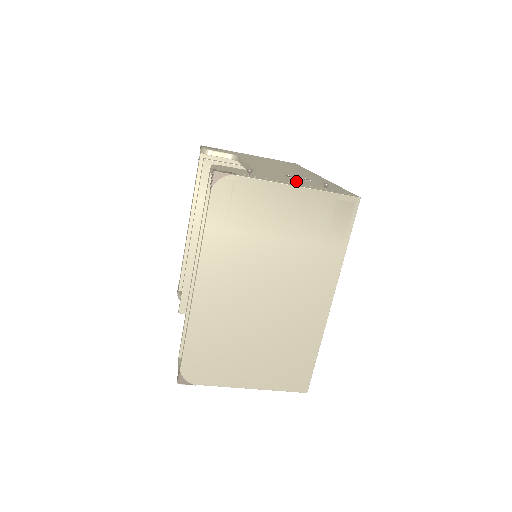
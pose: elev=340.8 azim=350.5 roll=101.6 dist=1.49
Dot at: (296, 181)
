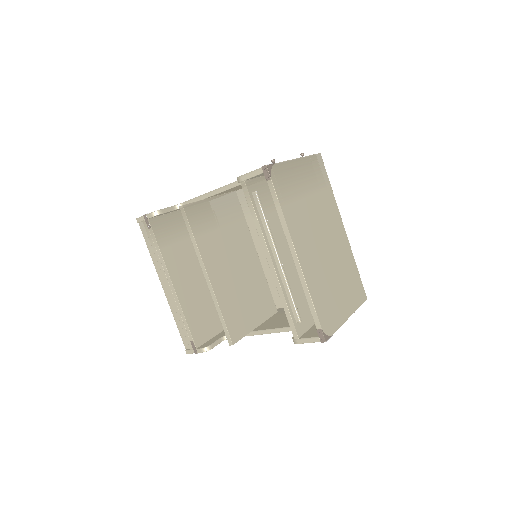
Dot at: occluded
